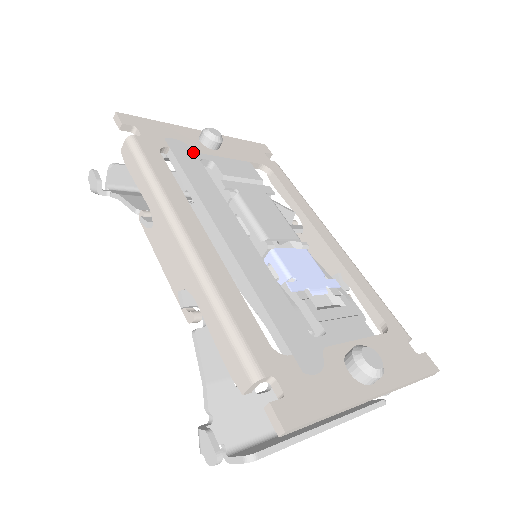
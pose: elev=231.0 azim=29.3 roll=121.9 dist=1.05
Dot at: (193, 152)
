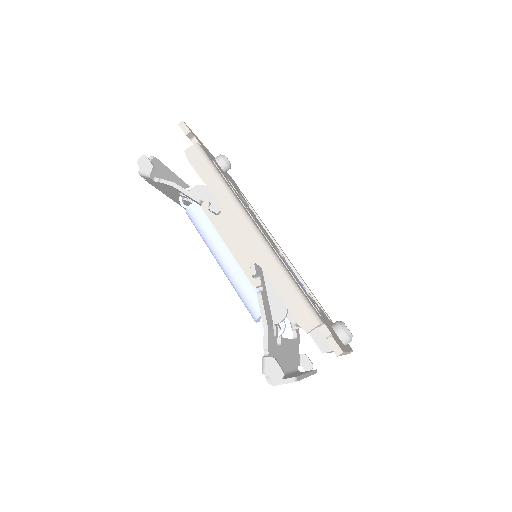
Dot at: occluded
